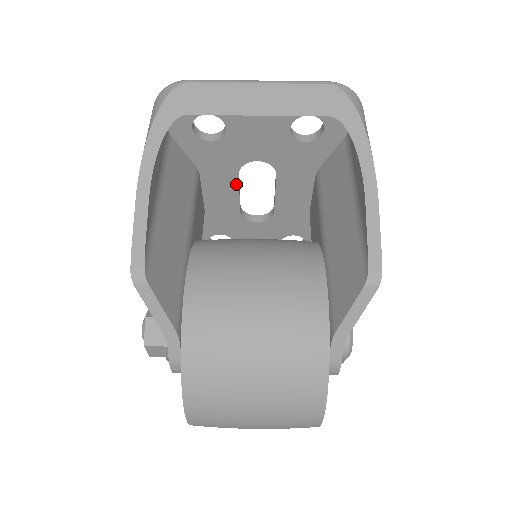
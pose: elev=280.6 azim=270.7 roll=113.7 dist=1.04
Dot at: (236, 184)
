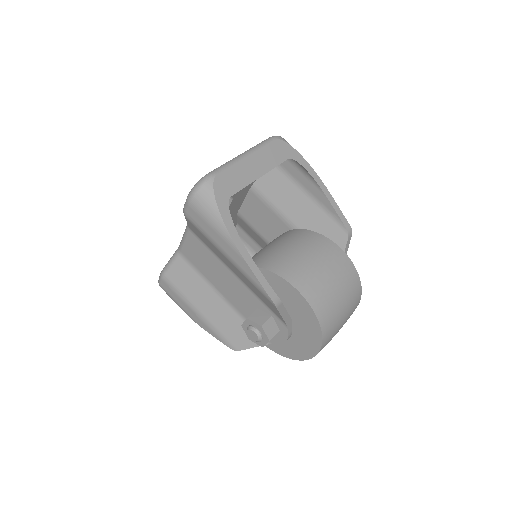
Dot at: occluded
